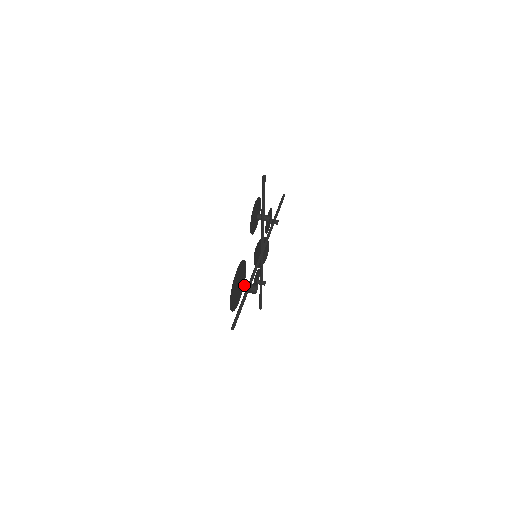
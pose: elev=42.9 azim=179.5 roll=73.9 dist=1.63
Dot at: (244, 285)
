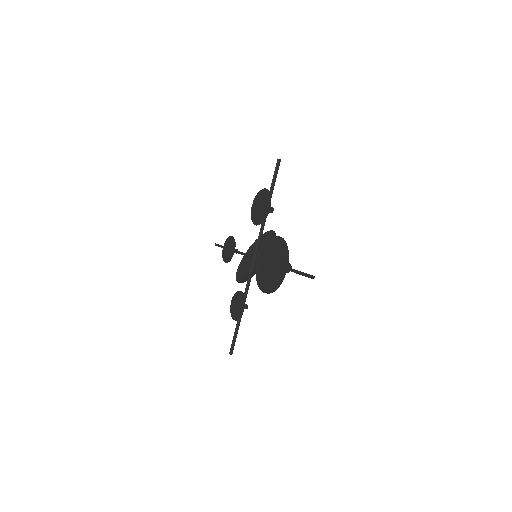
Dot at: occluded
